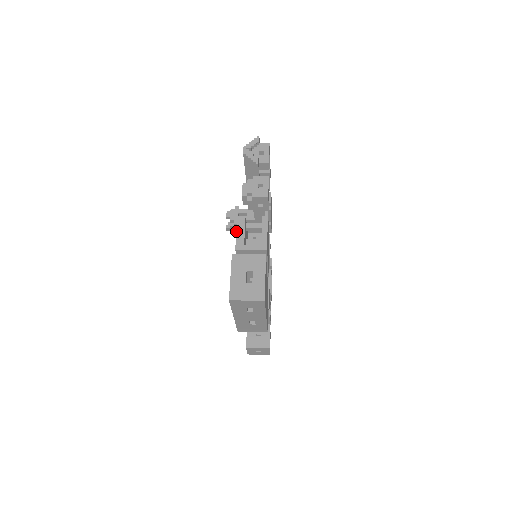
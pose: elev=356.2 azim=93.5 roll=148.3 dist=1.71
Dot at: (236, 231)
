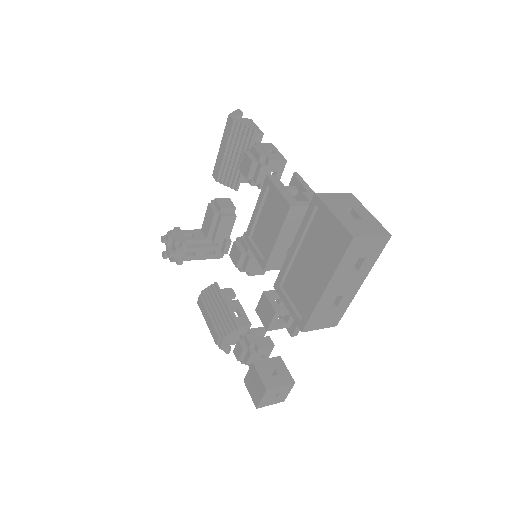
Dot at: (277, 188)
